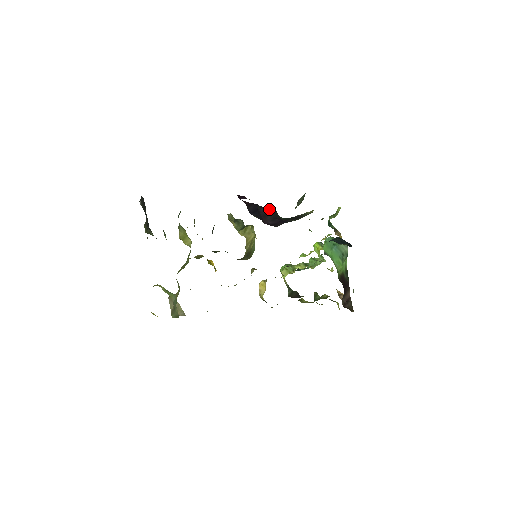
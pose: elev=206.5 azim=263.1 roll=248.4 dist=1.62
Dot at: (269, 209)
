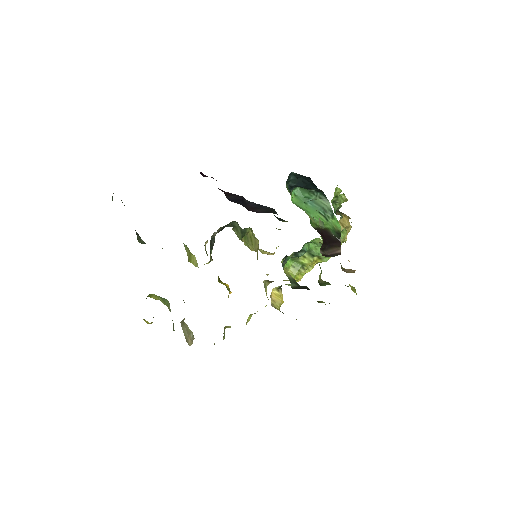
Dot at: (263, 206)
